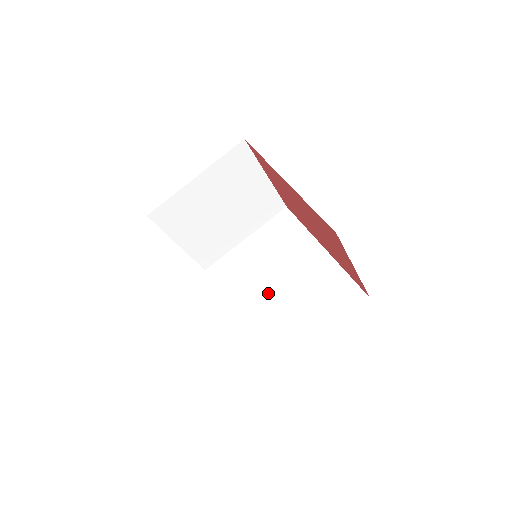
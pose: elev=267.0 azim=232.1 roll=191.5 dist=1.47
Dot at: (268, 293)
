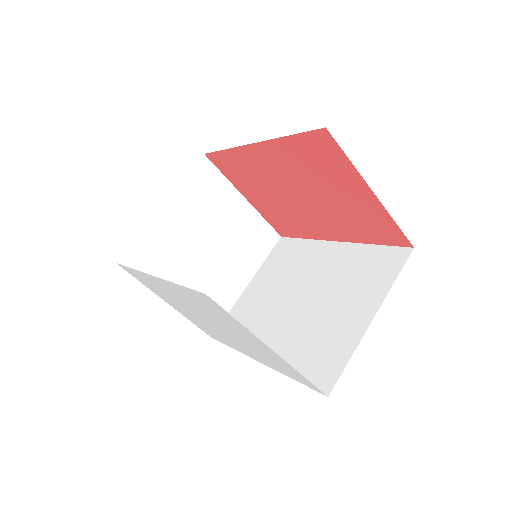
Dot at: (291, 314)
